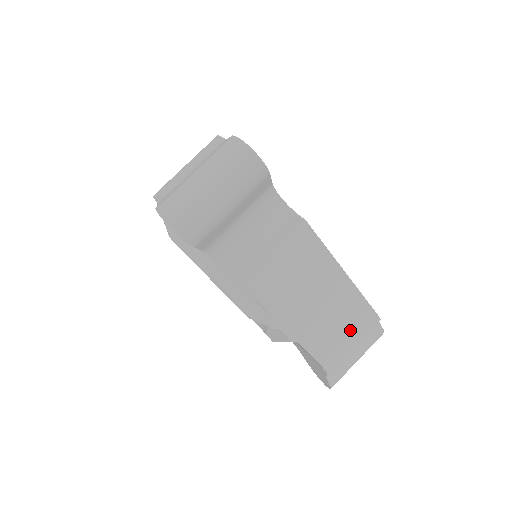
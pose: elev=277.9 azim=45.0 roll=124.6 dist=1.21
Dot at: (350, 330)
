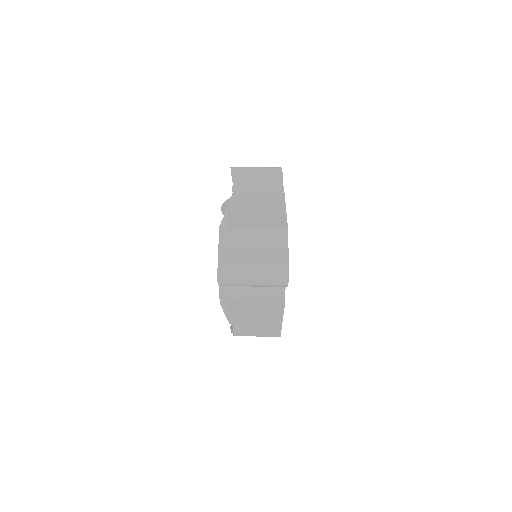
Dot at: (263, 223)
